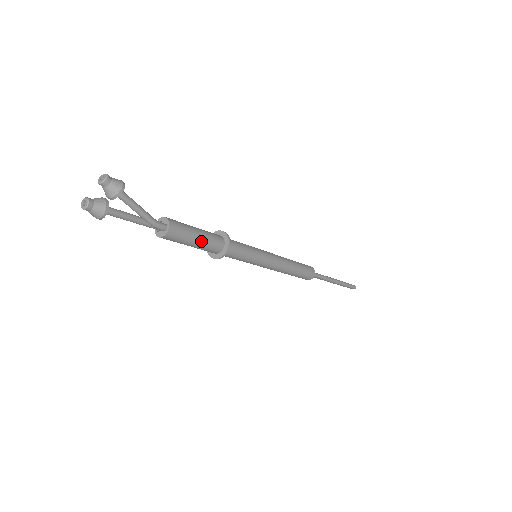
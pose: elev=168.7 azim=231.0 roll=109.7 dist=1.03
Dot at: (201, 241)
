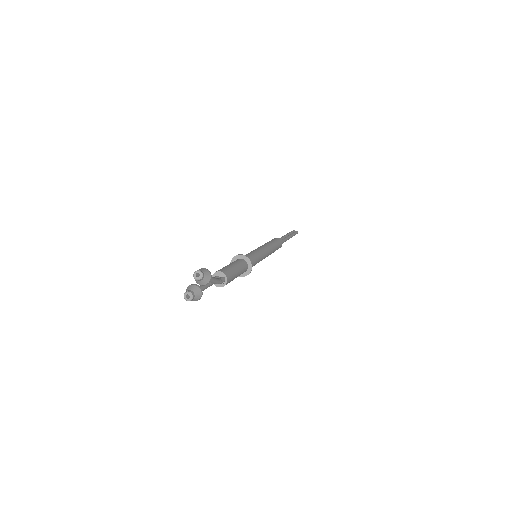
Dot at: (239, 274)
